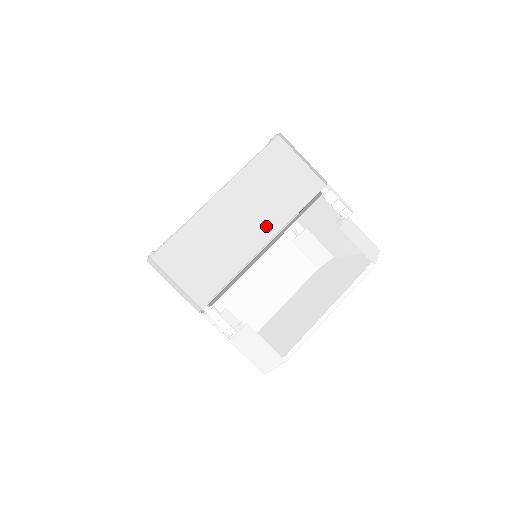
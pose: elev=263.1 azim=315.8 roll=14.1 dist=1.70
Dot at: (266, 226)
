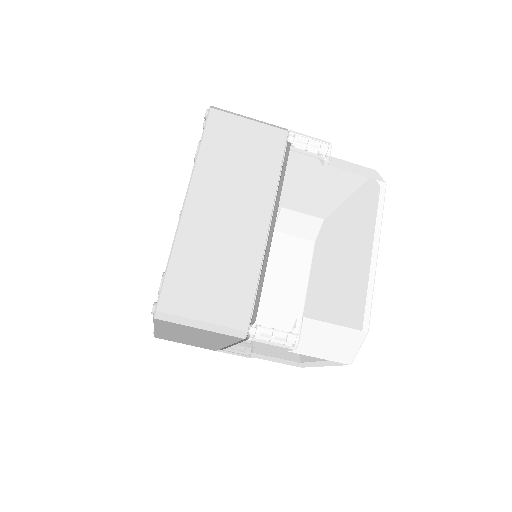
Dot at: (257, 205)
